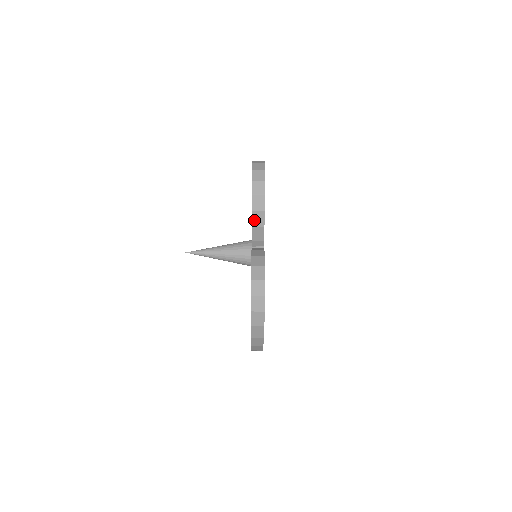
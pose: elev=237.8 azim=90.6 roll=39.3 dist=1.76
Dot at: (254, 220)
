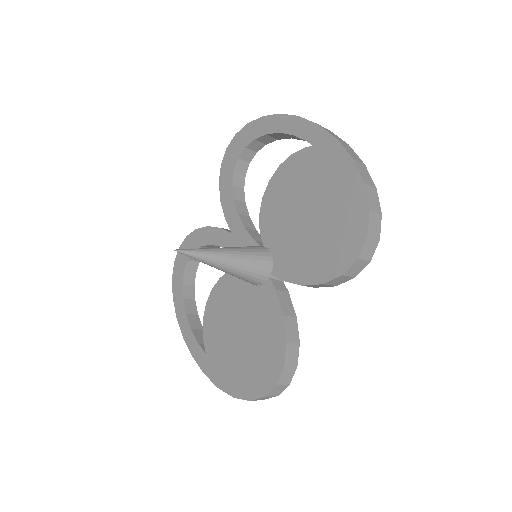
Dot at: (313, 285)
